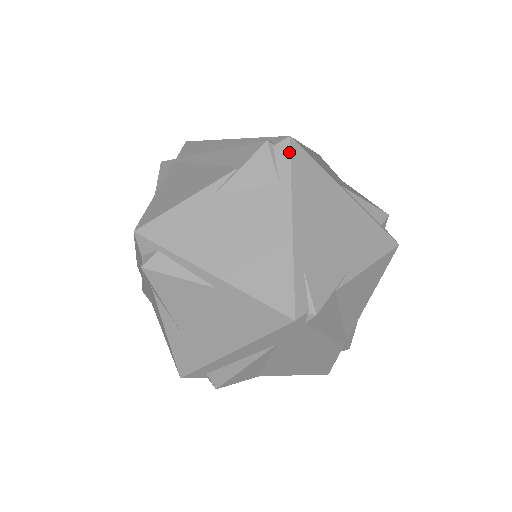
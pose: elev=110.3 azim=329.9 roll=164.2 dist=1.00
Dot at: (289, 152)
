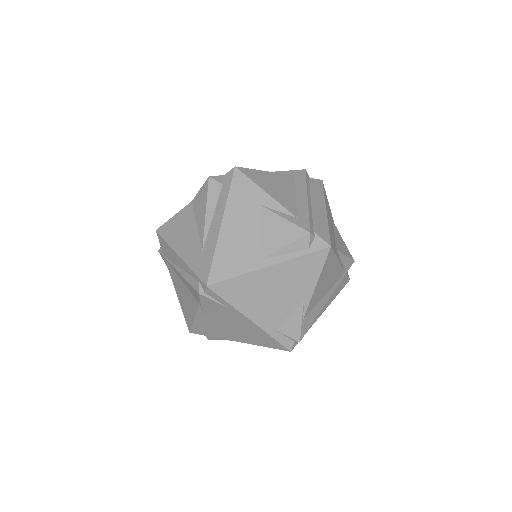
Dot at: (215, 293)
